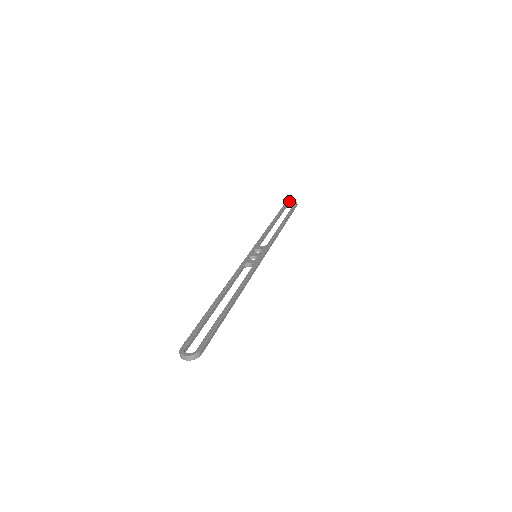
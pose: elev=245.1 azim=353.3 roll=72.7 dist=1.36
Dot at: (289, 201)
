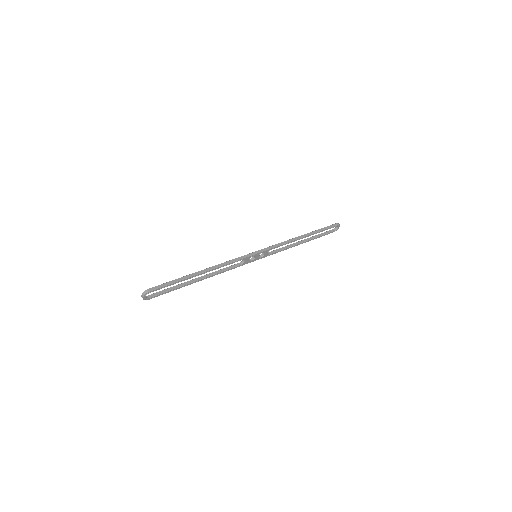
Dot at: (335, 228)
